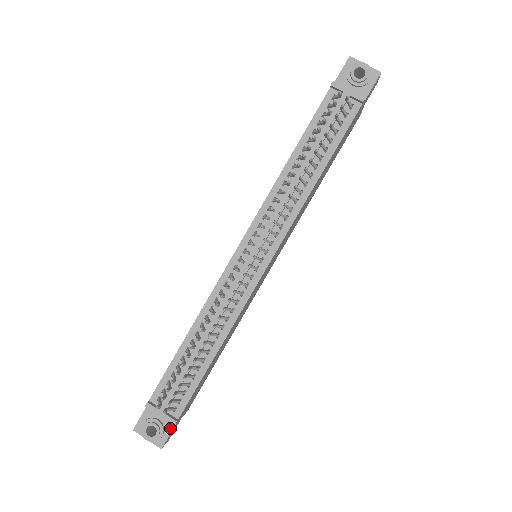
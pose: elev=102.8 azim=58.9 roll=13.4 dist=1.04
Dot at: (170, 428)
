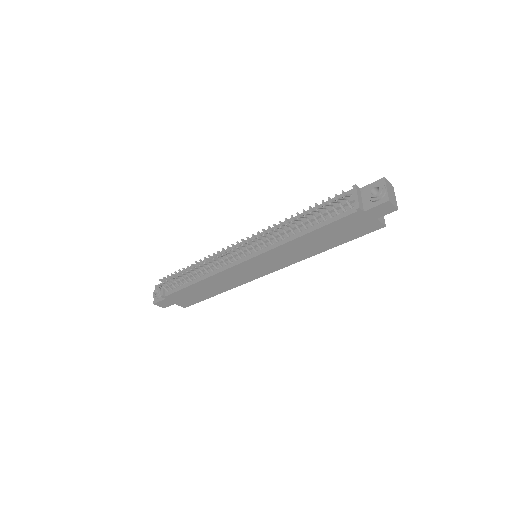
Dot at: (162, 299)
